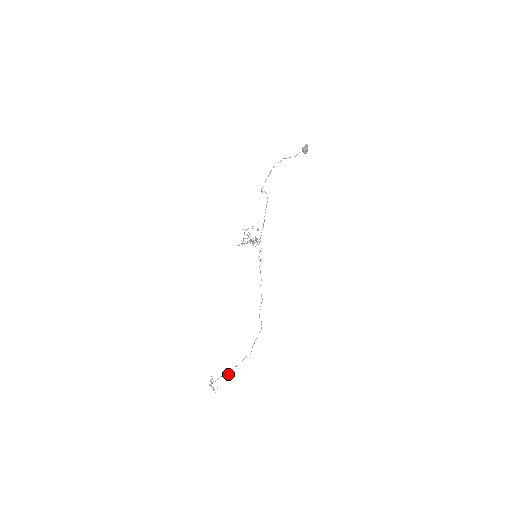
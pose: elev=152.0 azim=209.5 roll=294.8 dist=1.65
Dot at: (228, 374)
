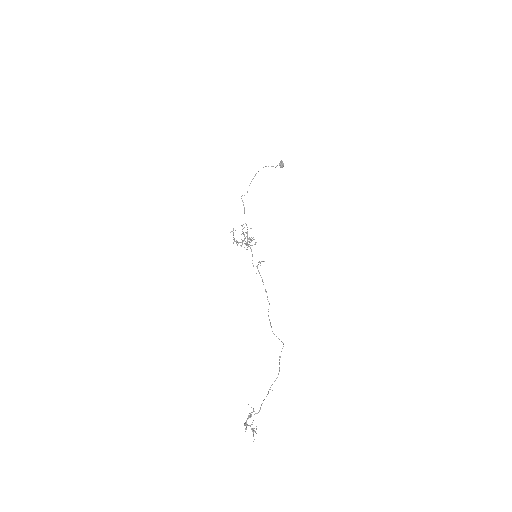
Dot at: (258, 412)
